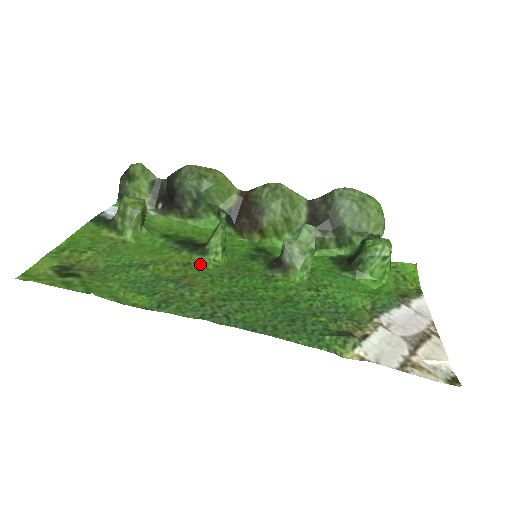
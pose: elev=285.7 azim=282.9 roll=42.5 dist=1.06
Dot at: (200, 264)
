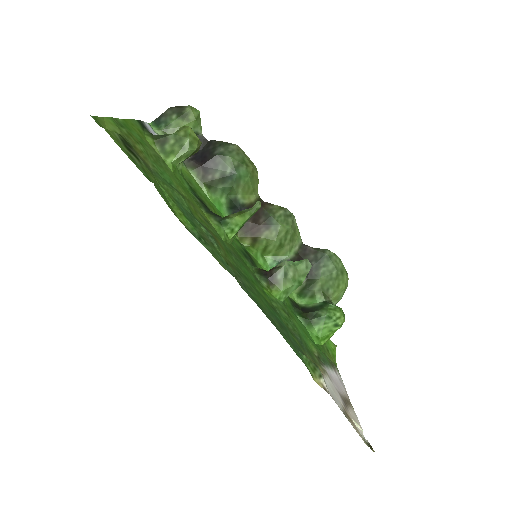
Dot at: (215, 229)
